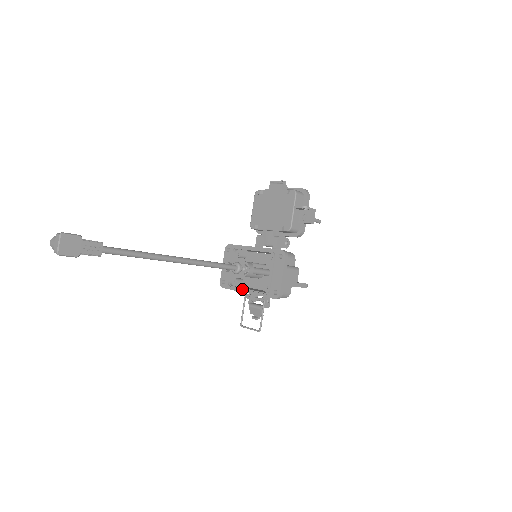
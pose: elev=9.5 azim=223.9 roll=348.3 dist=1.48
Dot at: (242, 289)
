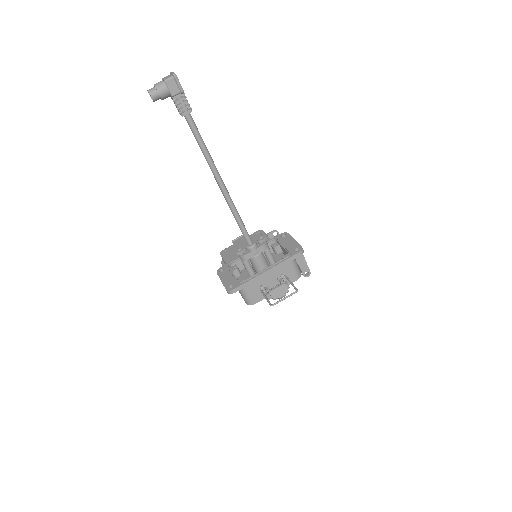
Dot at: occluded
